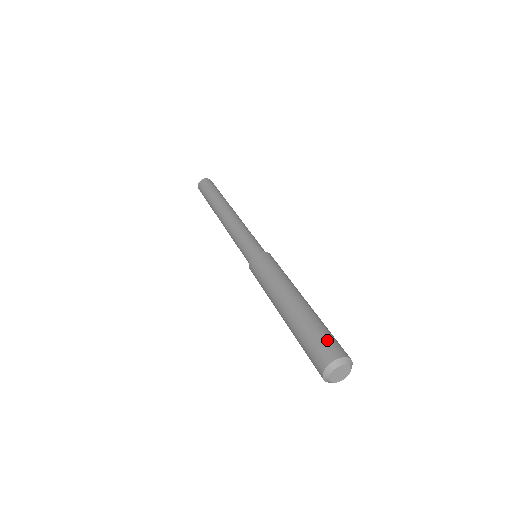
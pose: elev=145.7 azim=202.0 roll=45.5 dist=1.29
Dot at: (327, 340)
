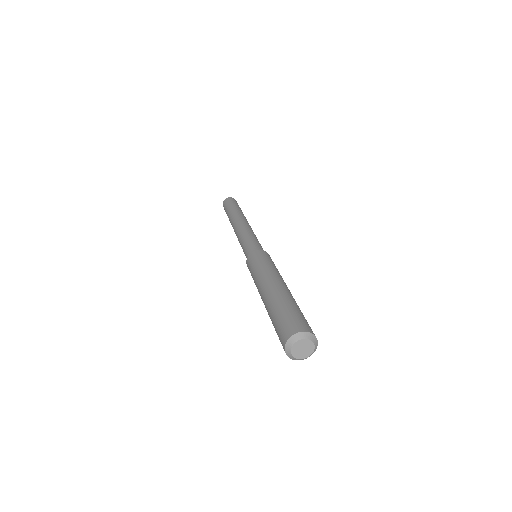
Dot at: (299, 317)
